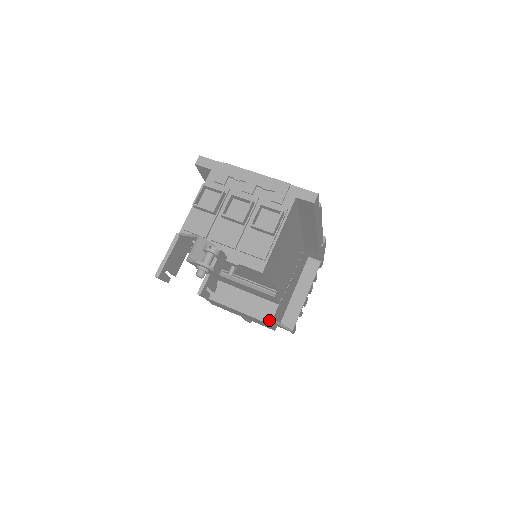
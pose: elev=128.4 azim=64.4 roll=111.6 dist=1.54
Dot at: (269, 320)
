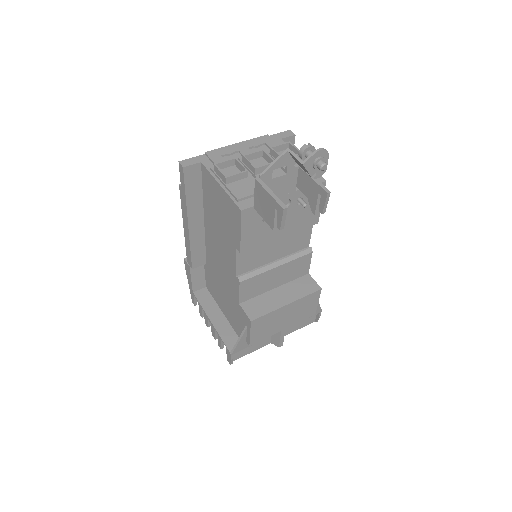
Dot at: (317, 287)
